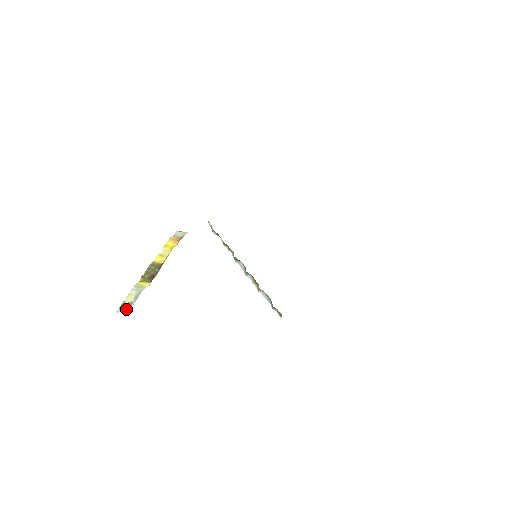
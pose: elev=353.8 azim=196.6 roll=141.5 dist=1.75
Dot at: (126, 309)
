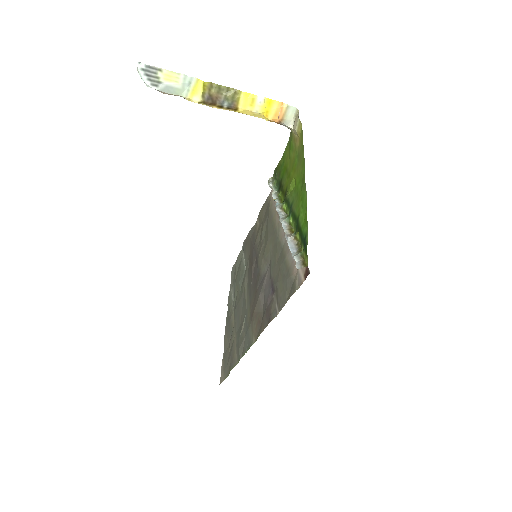
Dot at: (144, 79)
